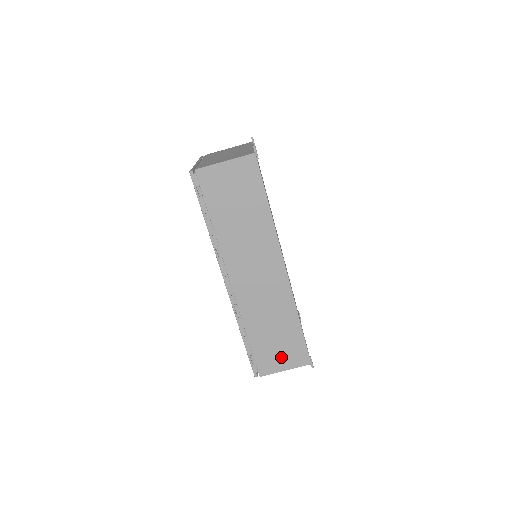
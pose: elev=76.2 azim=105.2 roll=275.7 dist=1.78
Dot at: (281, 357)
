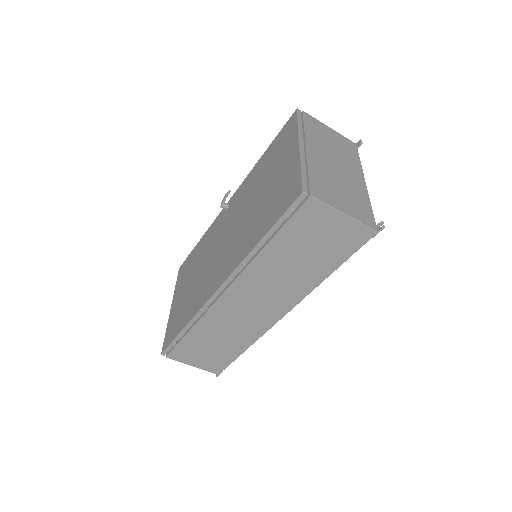
Dot at: (200, 358)
